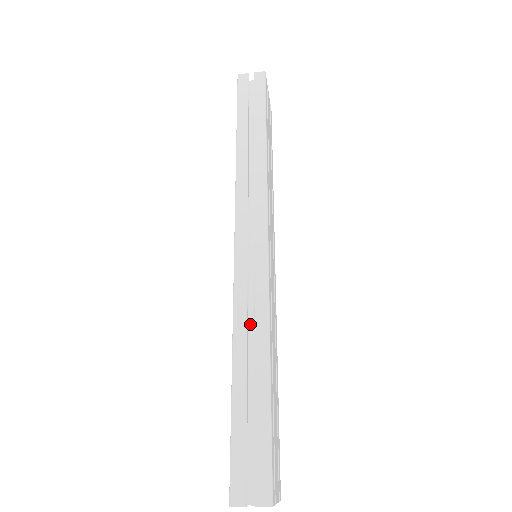
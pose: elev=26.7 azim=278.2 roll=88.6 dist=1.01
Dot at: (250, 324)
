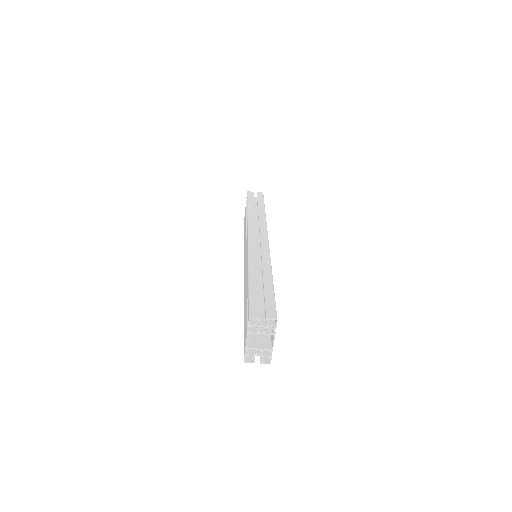
Dot at: occluded
